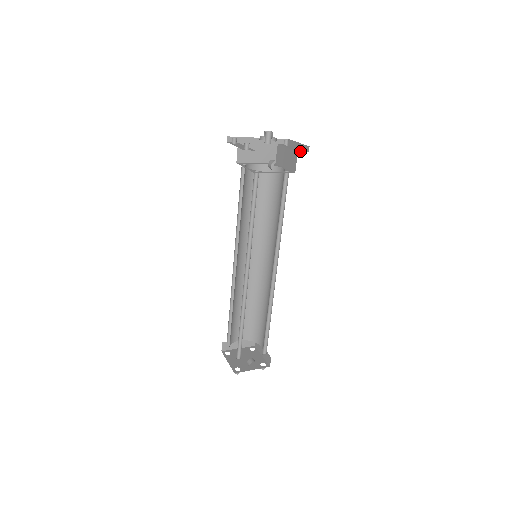
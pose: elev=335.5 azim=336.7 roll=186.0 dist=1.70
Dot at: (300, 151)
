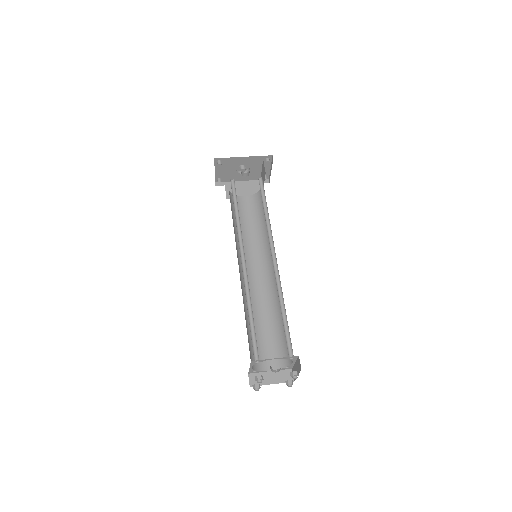
Dot at: (266, 161)
